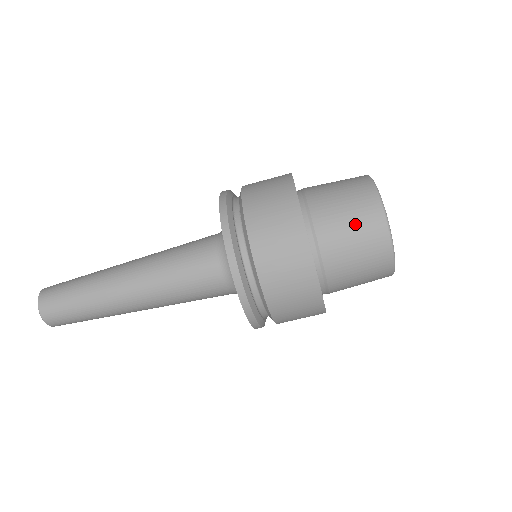
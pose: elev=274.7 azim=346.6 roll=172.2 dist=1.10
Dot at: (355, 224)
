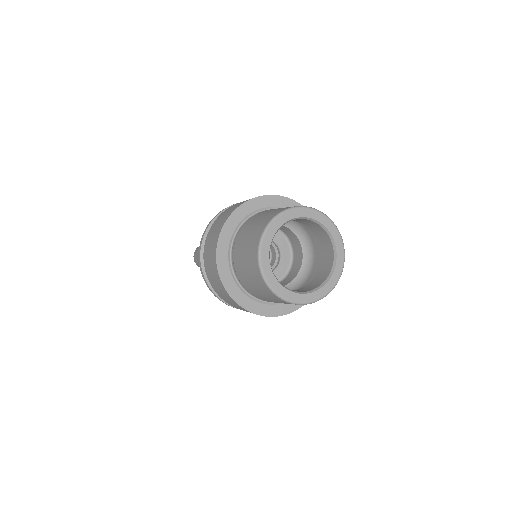
Dot at: (261, 292)
